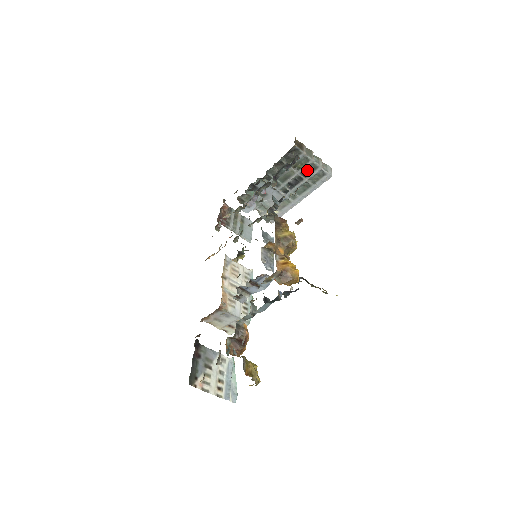
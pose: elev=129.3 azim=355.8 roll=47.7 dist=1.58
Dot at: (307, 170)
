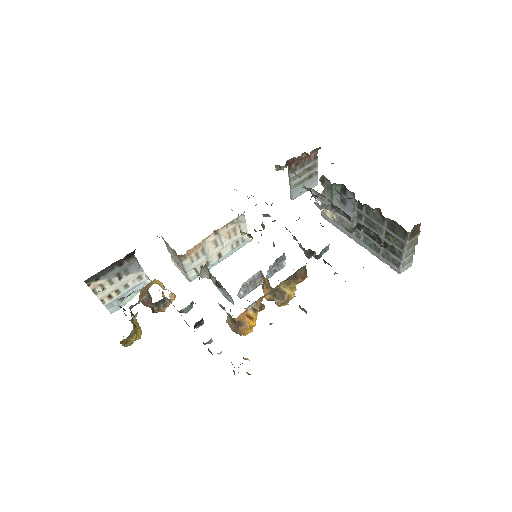
Dot at: occluded
